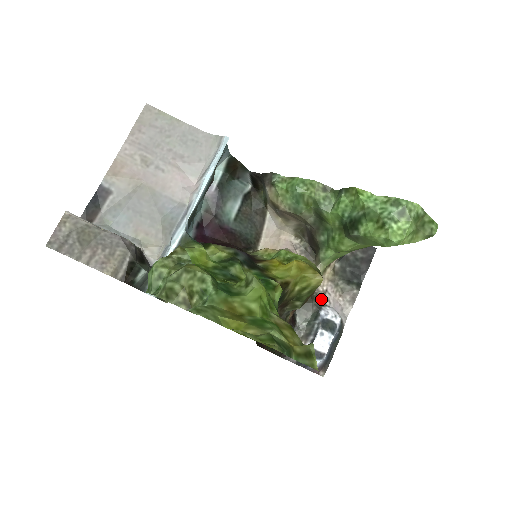
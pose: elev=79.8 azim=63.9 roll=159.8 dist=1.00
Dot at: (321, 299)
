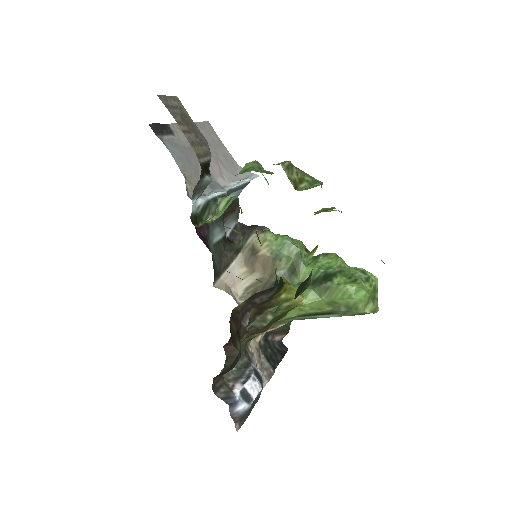
Dot at: (250, 357)
